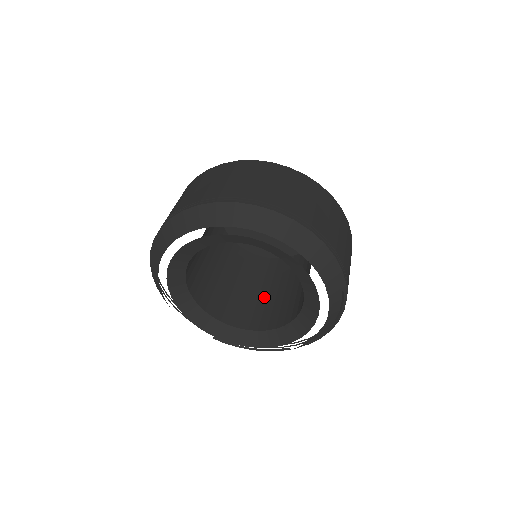
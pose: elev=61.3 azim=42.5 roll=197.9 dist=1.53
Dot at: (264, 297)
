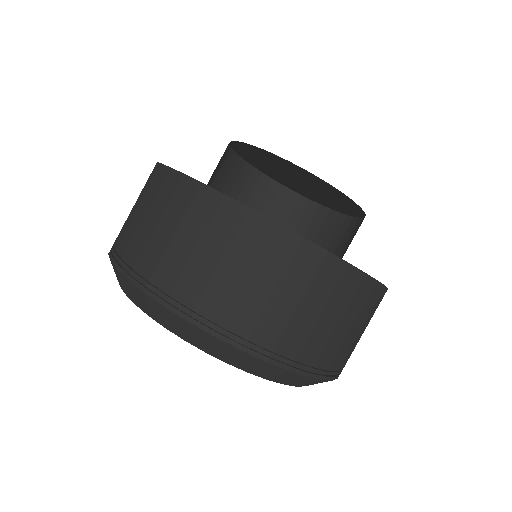
Dot at: occluded
